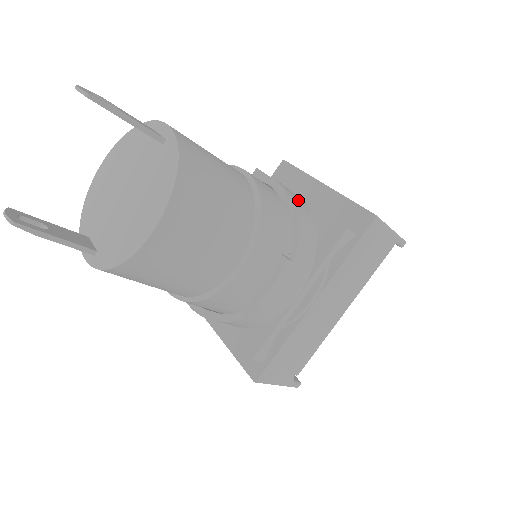
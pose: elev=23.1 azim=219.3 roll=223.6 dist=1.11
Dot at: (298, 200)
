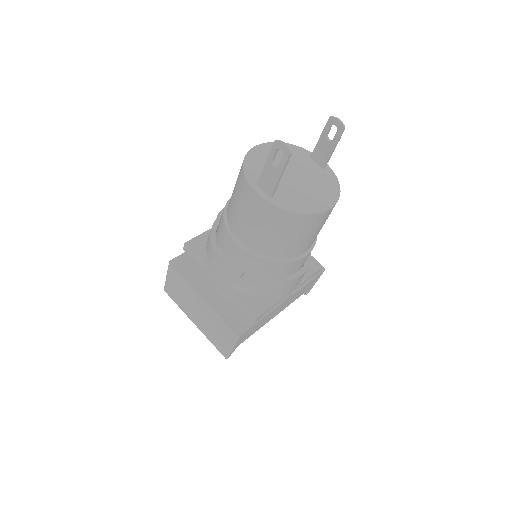
Dot at: occluded
